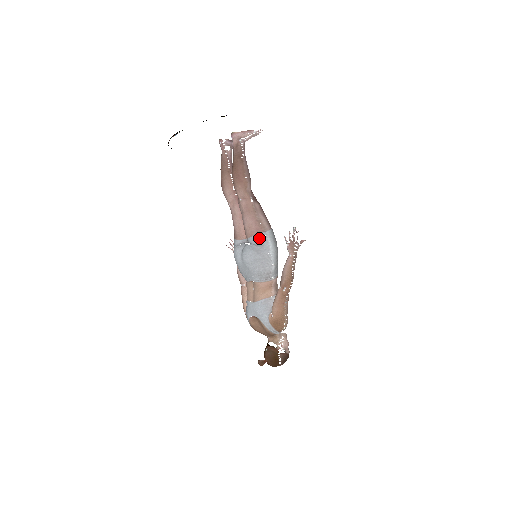
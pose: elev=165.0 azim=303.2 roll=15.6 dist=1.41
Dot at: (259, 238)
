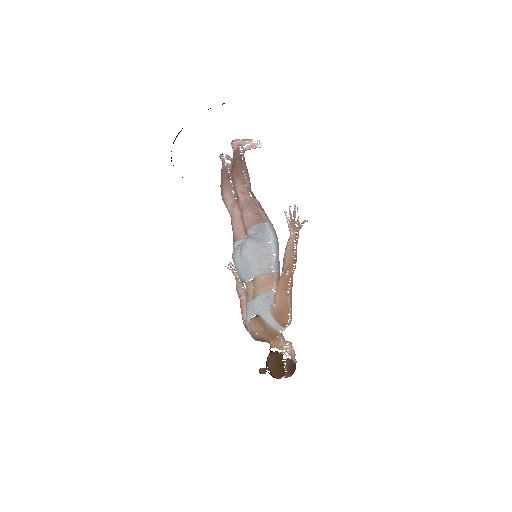
Dot at: (259, 227)
